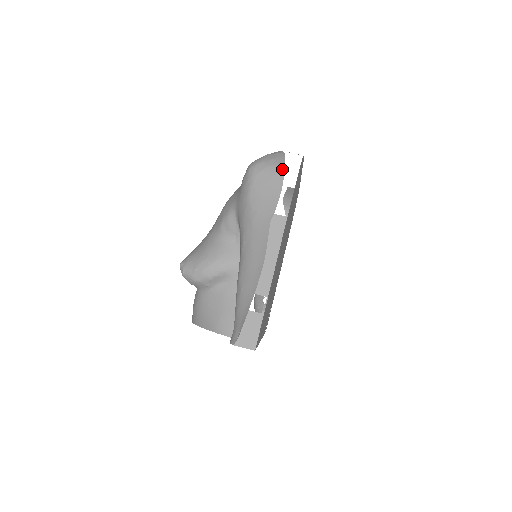
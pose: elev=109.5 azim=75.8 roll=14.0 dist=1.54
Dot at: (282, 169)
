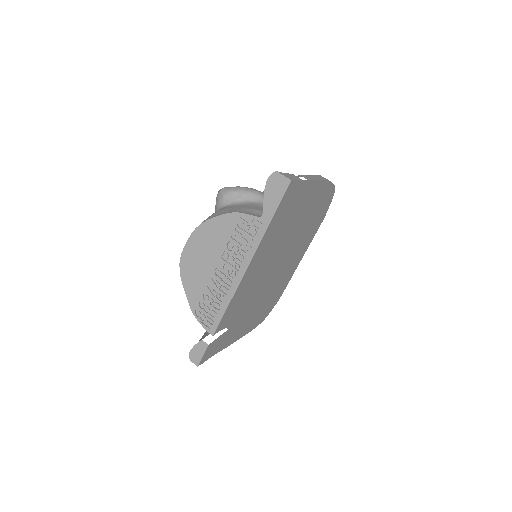
Dot at: occluded
